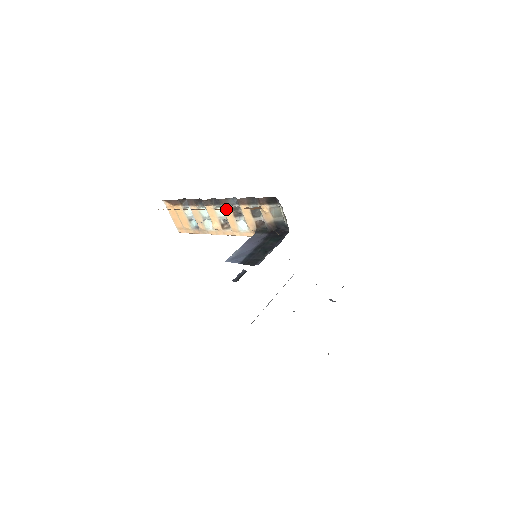
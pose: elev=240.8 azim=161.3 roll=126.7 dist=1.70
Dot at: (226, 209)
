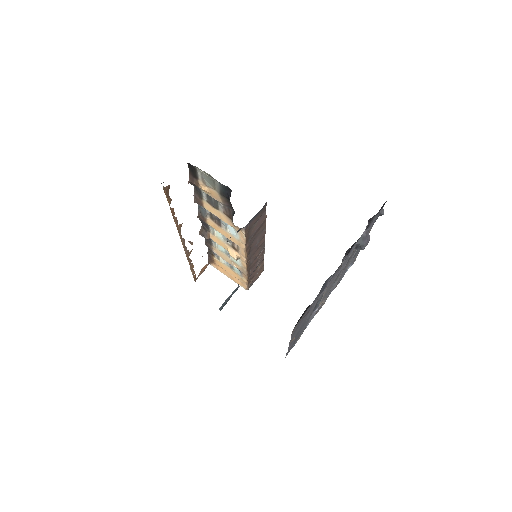
Dot at: (175, 221)
